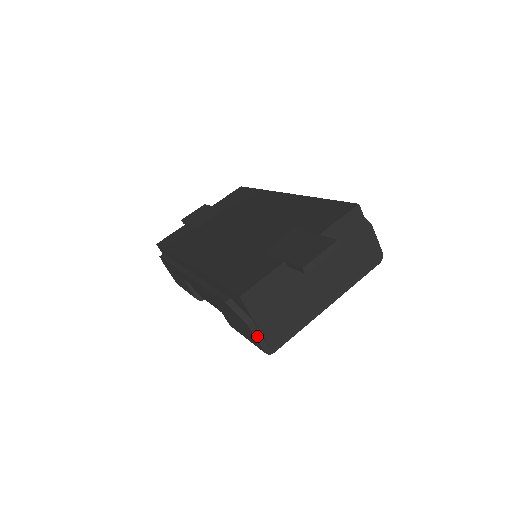
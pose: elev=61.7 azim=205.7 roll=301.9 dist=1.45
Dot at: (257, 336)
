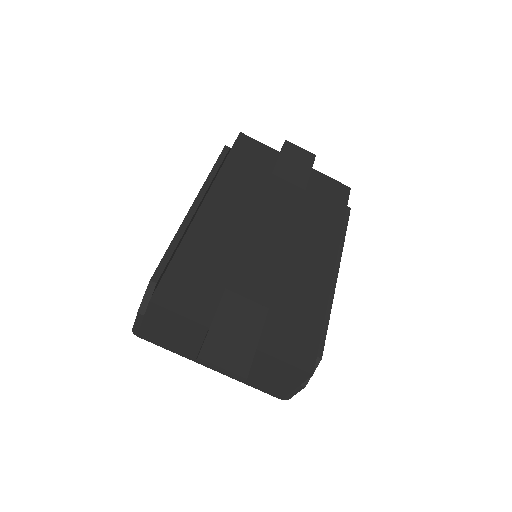
Dot at: (137, 321)
